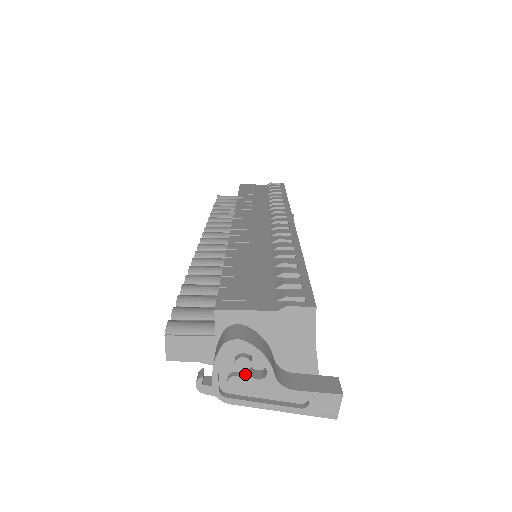
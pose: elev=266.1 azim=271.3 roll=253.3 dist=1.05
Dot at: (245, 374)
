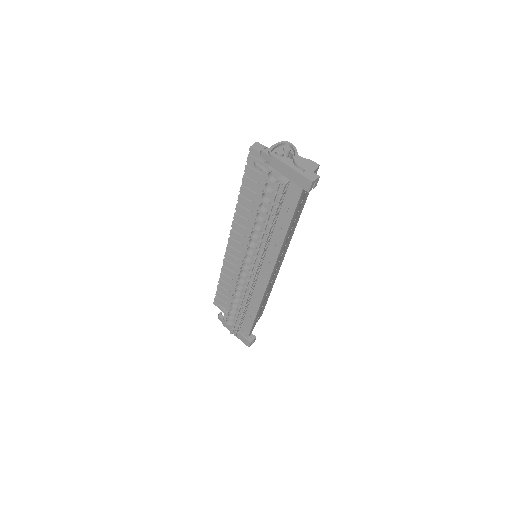
Dot at: (284, 155)
